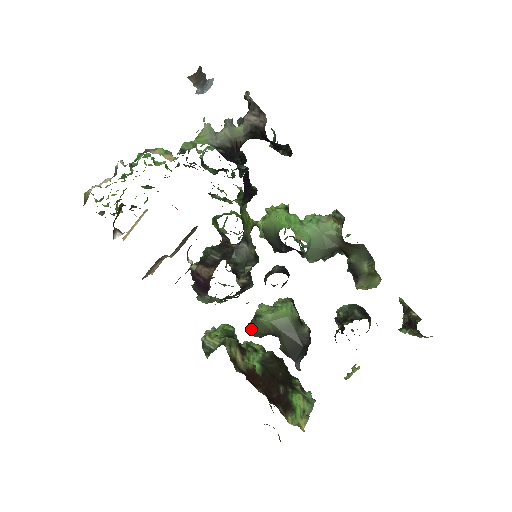
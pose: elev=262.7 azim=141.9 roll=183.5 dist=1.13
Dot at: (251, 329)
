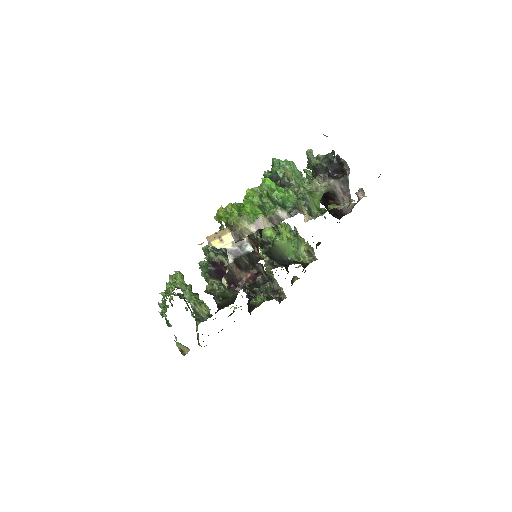
Dot at: (211, 291)
